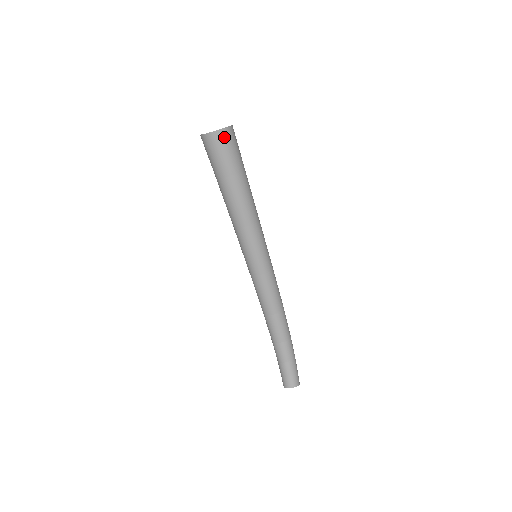
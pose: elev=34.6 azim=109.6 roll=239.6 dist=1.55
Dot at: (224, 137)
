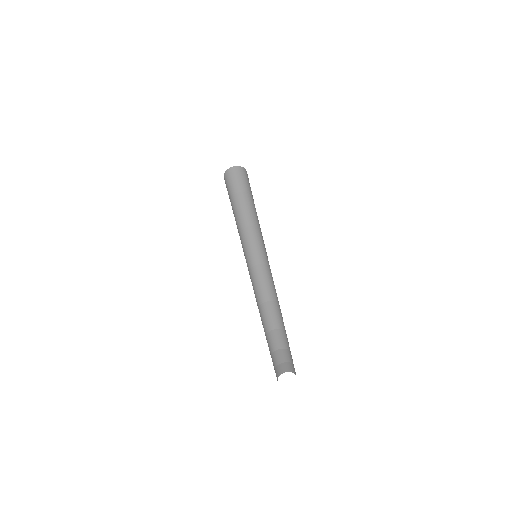
Dot at: (241, 171)
